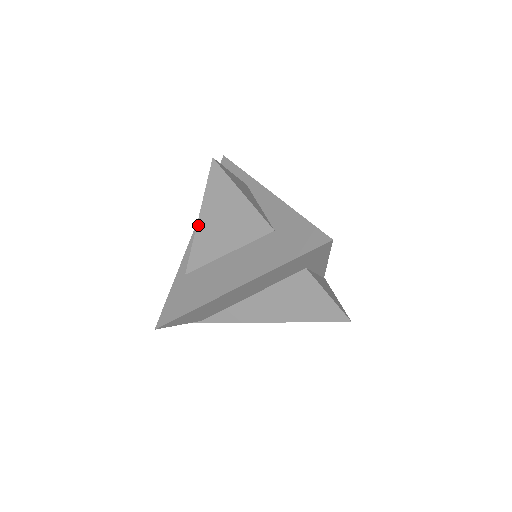
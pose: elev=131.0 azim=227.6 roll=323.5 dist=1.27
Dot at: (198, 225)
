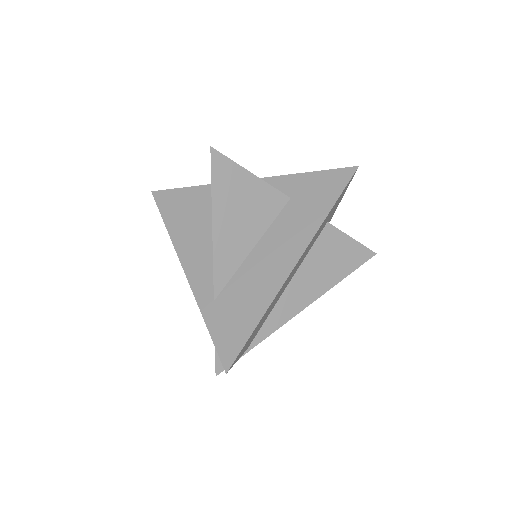
Dot at: (214, 231)
